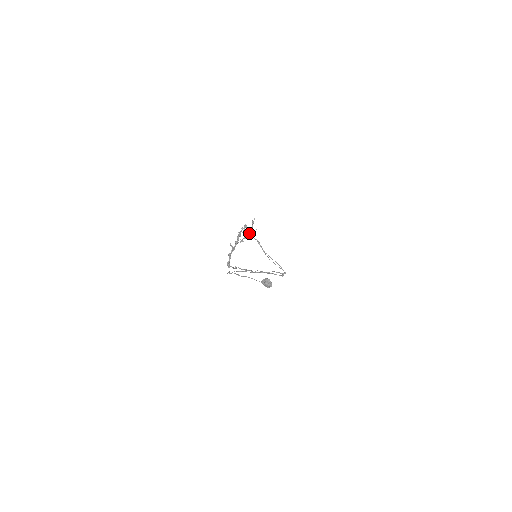
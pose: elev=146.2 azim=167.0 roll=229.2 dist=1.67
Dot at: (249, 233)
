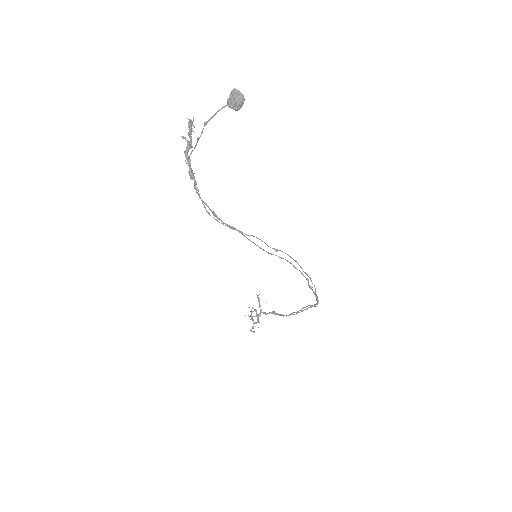
Dot at: occluded
